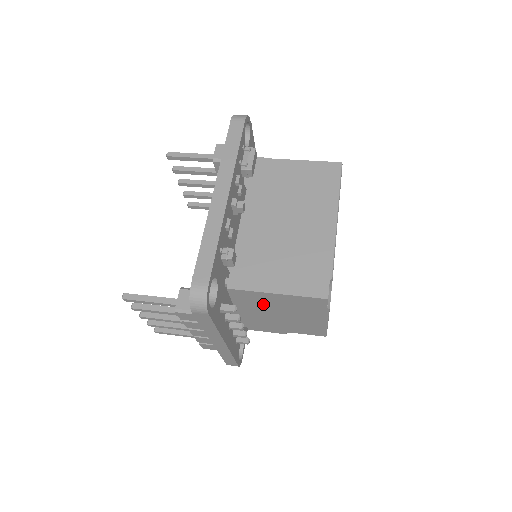
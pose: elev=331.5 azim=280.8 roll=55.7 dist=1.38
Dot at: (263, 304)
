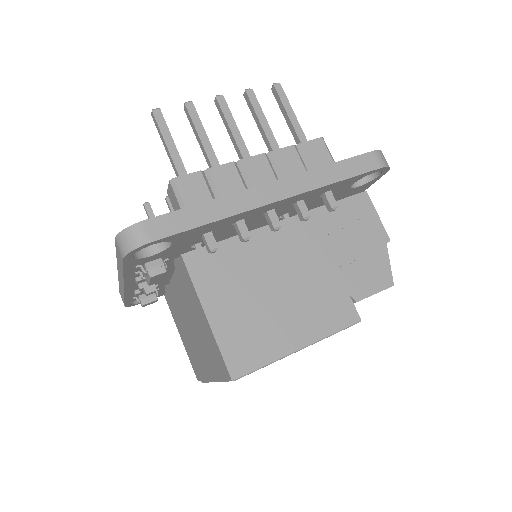
Dot at: occluded
